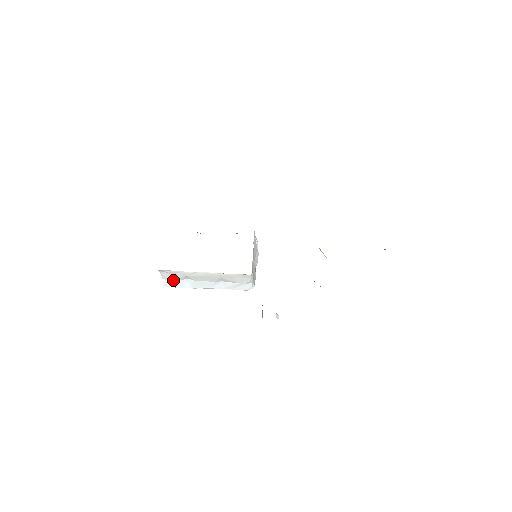
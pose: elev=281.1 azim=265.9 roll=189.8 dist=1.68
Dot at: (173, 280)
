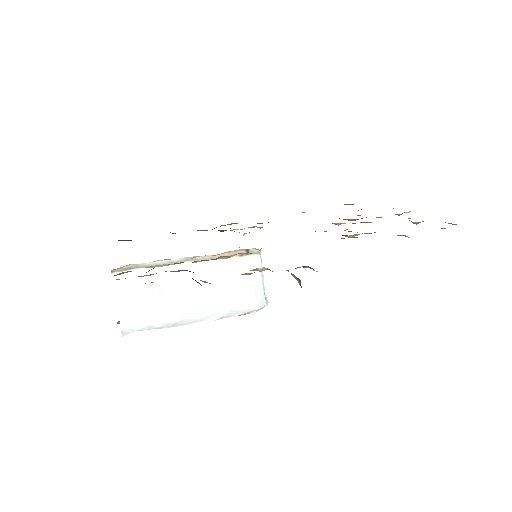
Dot at: (136, 309)
